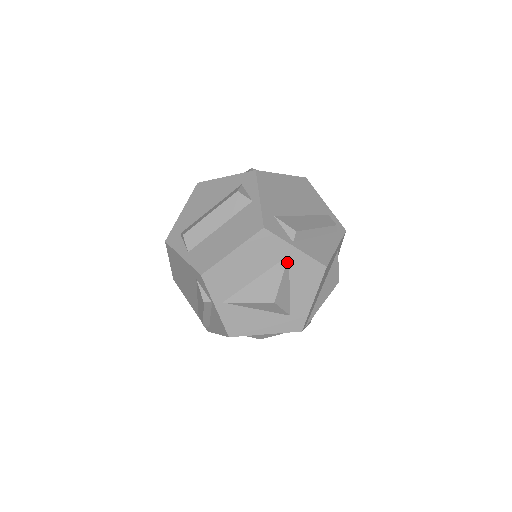
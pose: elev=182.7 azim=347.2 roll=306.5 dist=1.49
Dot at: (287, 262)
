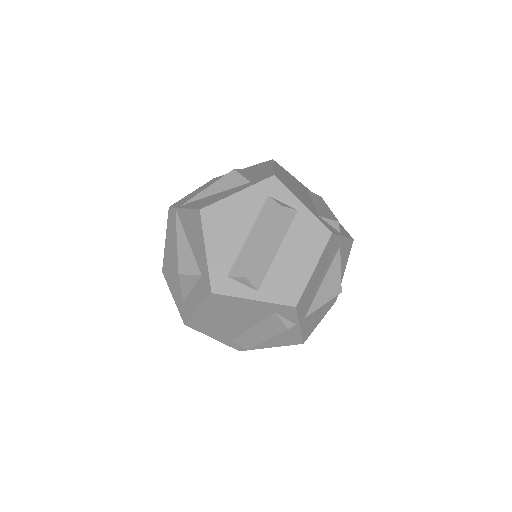
Dot at: occluded
